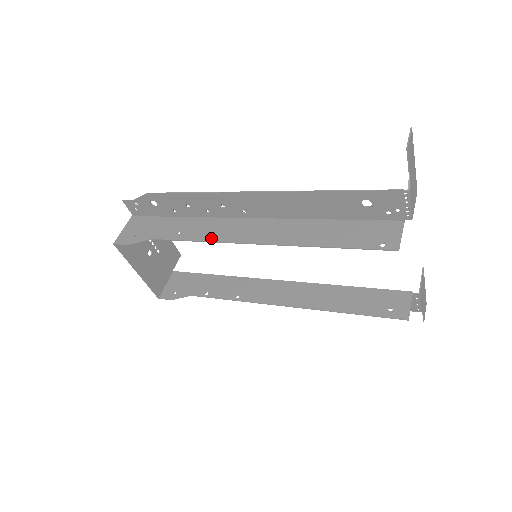
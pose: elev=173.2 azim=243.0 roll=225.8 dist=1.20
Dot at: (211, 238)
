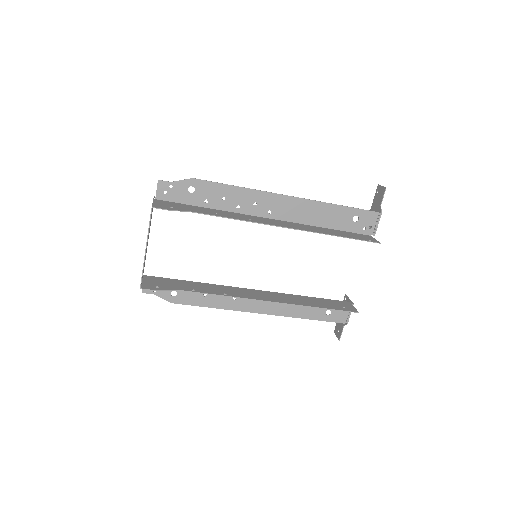
Dot at: (250, 220)
